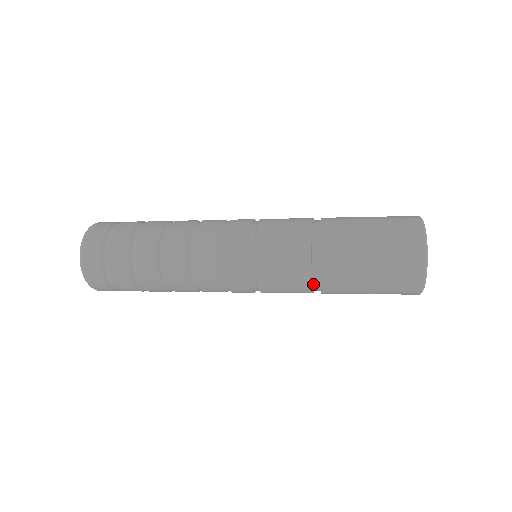
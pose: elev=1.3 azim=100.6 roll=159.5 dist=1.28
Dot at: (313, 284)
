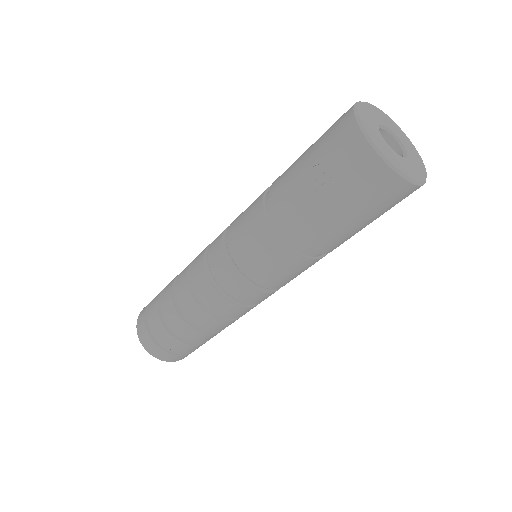
Dot at: (268, 214)
